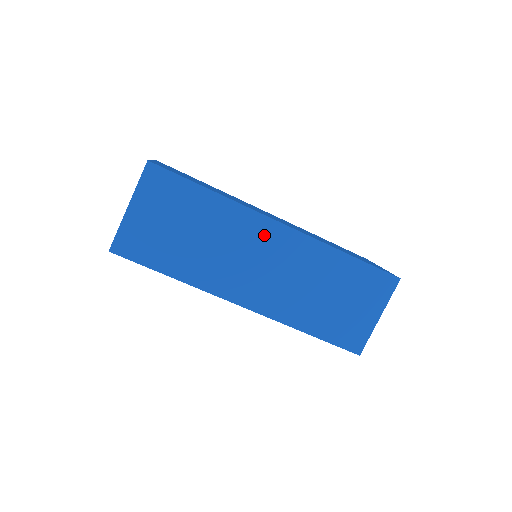
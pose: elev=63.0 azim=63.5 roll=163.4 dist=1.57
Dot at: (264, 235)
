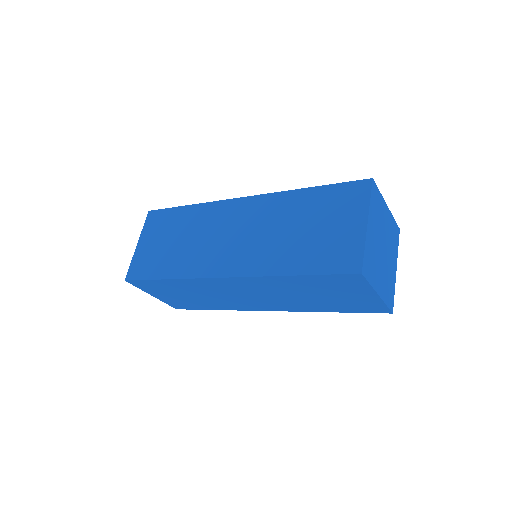
Dot at: (223, 285)
